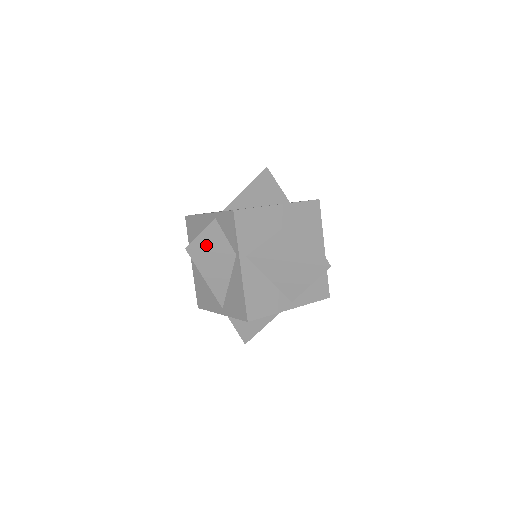
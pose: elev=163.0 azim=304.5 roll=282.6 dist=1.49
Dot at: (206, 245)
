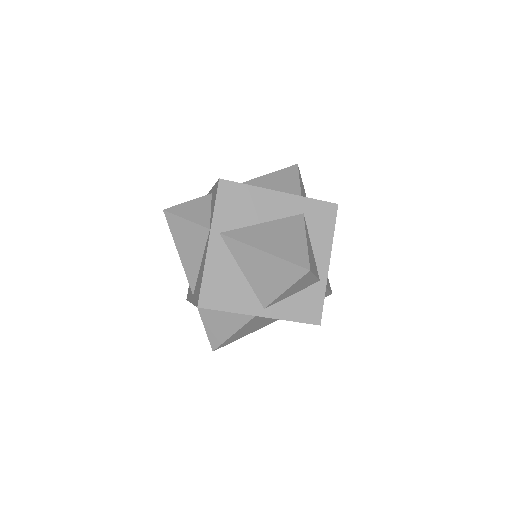
Dot at: (185, 212)
